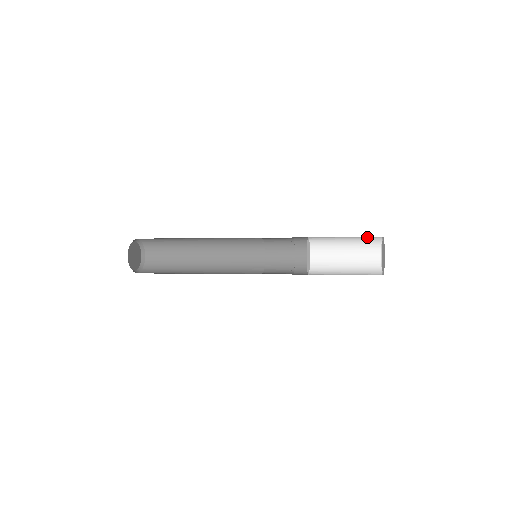
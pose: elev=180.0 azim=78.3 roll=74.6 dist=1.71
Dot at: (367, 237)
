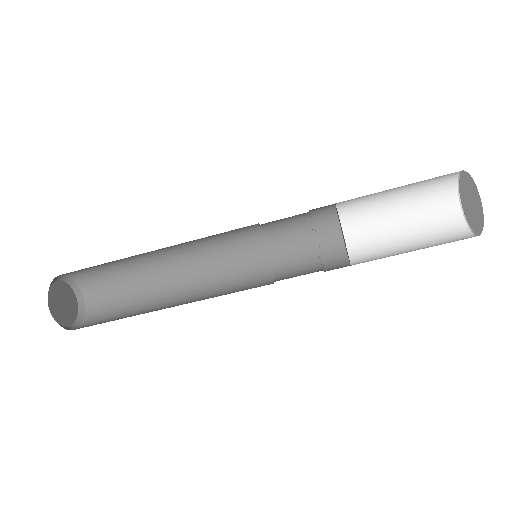
Dot at: (436, 214)
